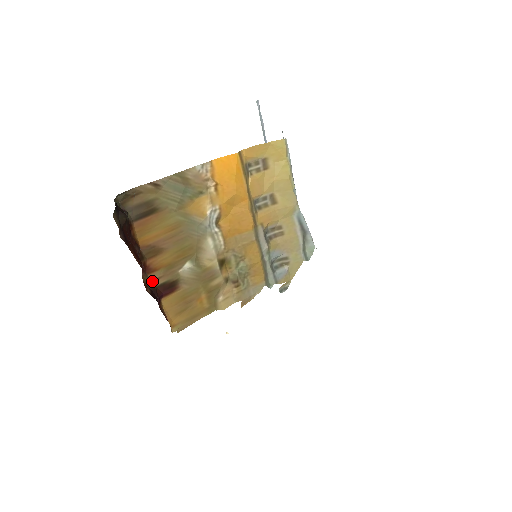
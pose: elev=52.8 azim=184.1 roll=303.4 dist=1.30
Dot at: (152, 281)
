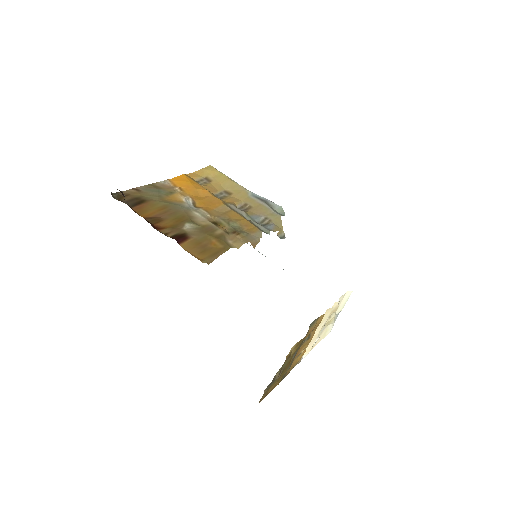
Dot at: (164, 234)
